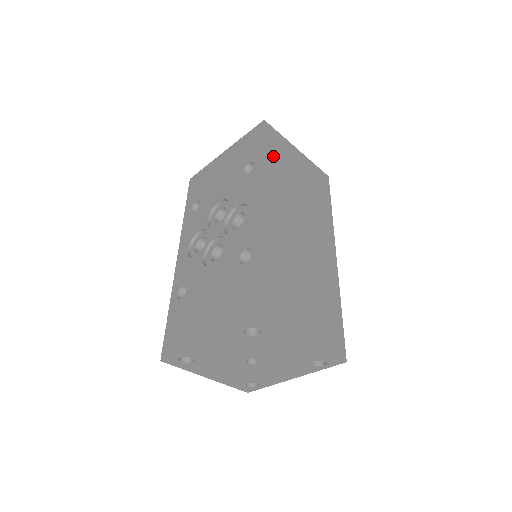
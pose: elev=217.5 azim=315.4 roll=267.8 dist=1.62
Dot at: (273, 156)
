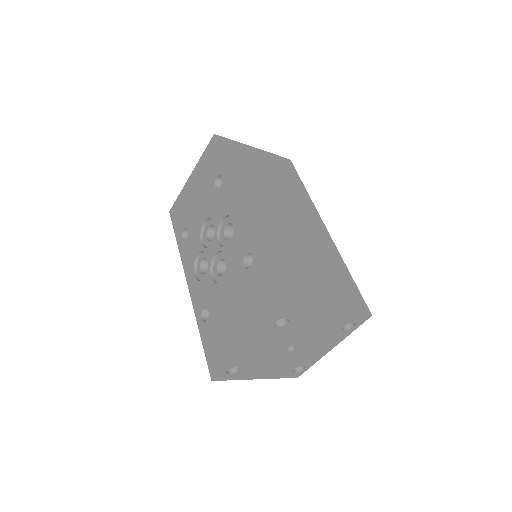
Dot at: (235, 163)
